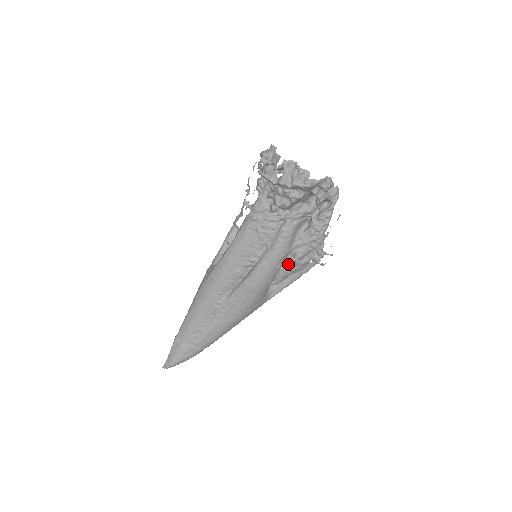
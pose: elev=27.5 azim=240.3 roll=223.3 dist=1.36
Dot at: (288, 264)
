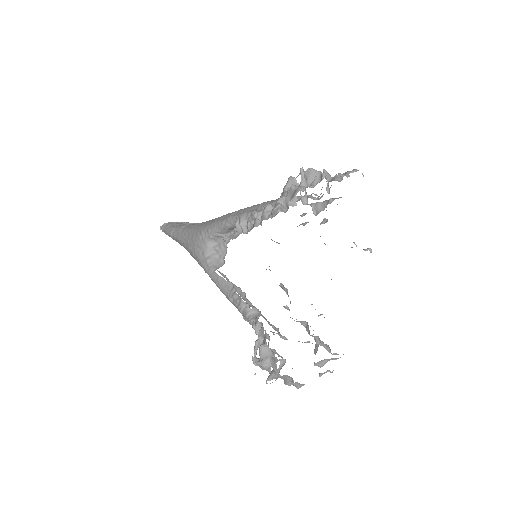
Dot at: (284, 290)
